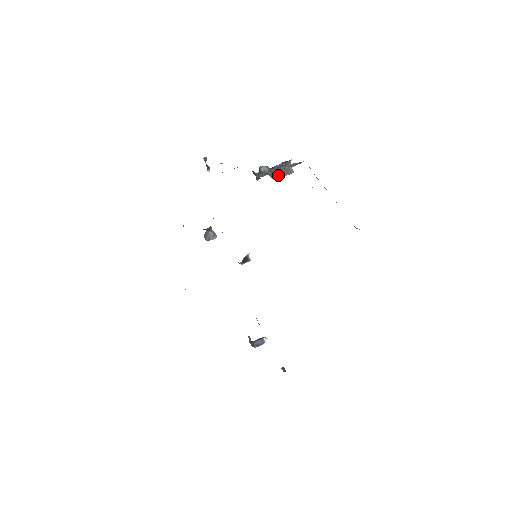
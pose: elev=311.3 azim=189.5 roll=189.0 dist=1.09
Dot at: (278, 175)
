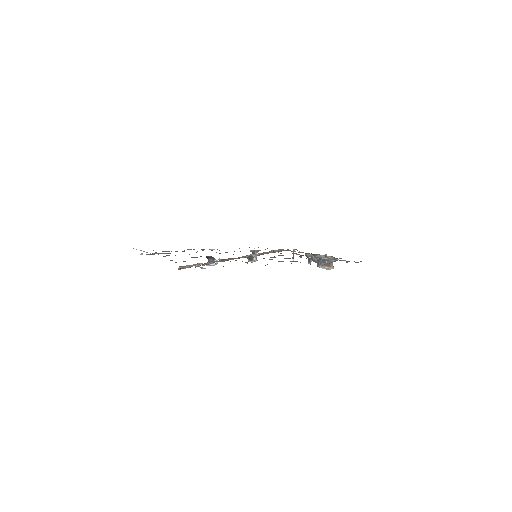
Dot at: (321, 264)
